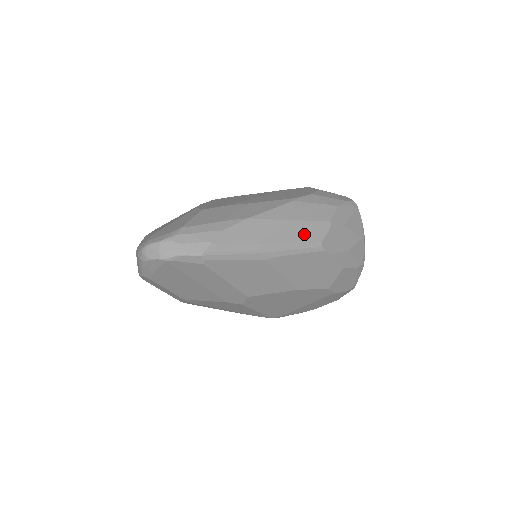
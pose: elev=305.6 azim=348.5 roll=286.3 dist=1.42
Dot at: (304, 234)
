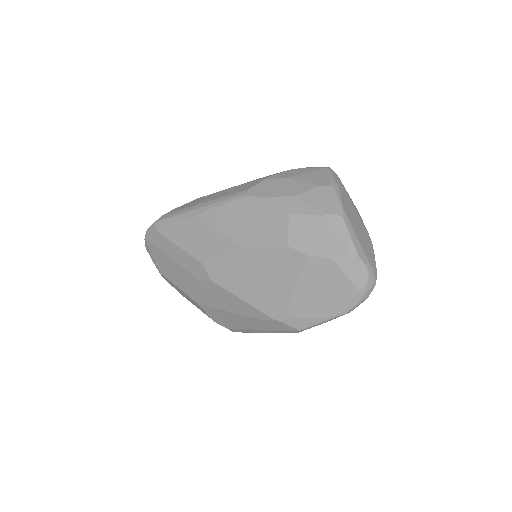
Dot at: (234, 191)
